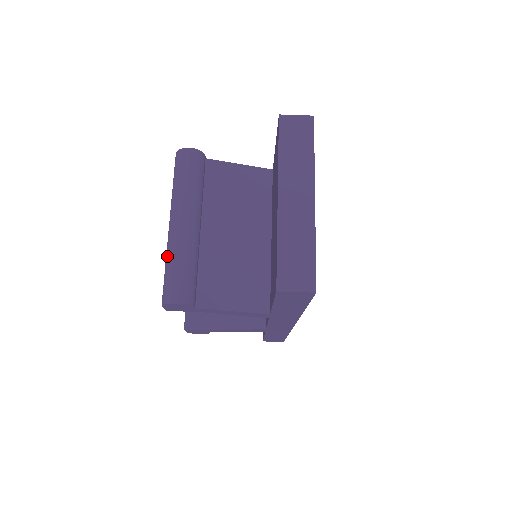
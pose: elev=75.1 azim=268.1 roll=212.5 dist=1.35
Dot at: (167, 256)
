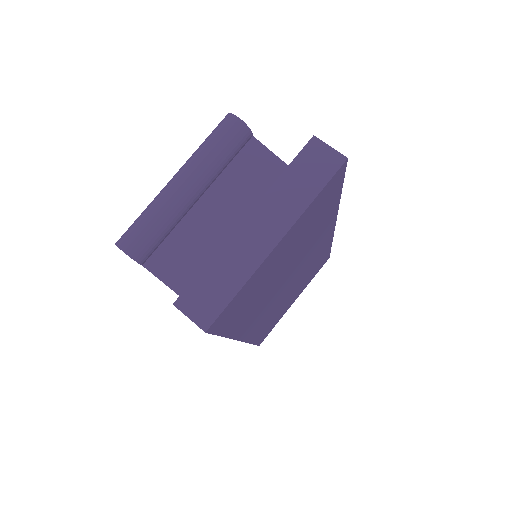
Dot at: (149, 204)
